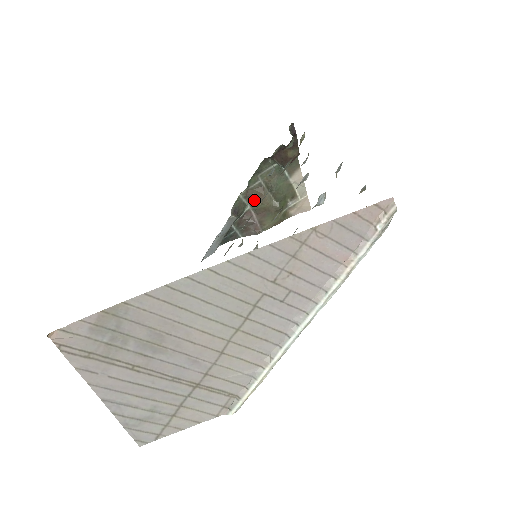
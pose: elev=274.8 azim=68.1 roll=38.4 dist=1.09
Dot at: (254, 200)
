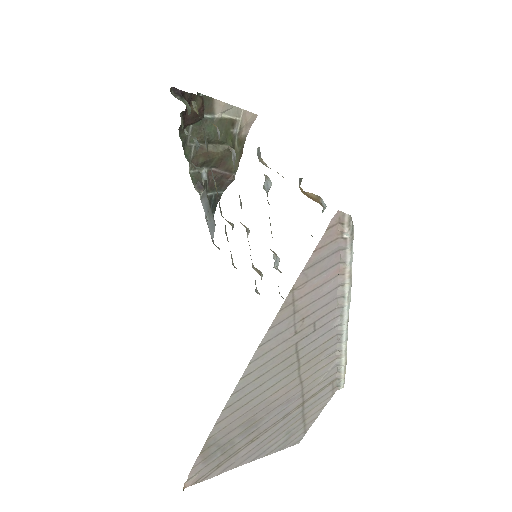
Dot at: (206, 175)
